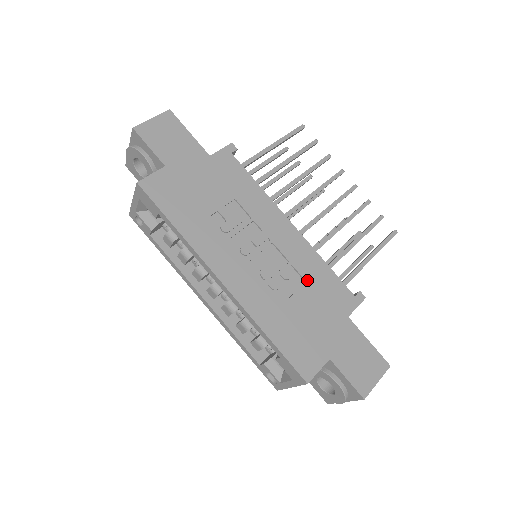
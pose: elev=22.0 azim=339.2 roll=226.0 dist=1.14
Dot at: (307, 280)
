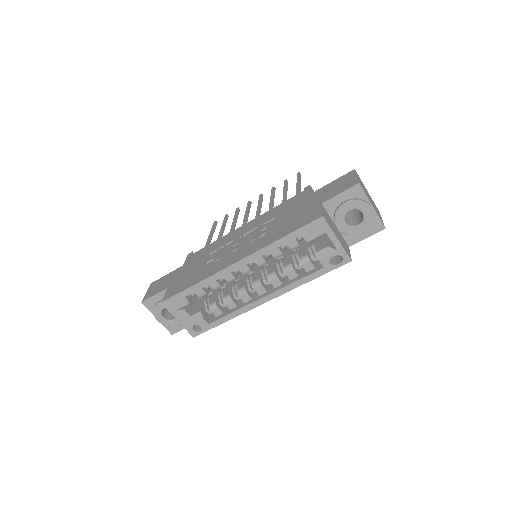
Dot at: (274, 217)
